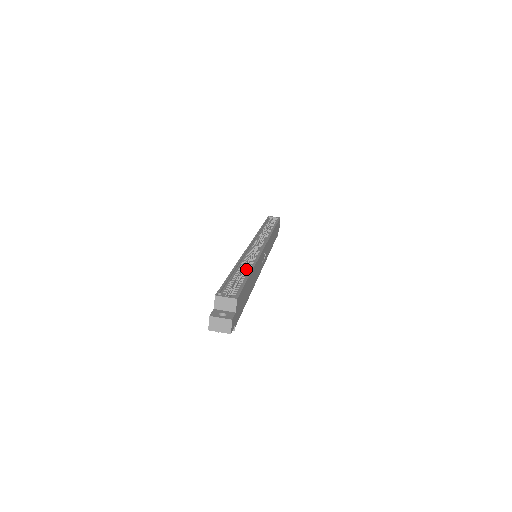
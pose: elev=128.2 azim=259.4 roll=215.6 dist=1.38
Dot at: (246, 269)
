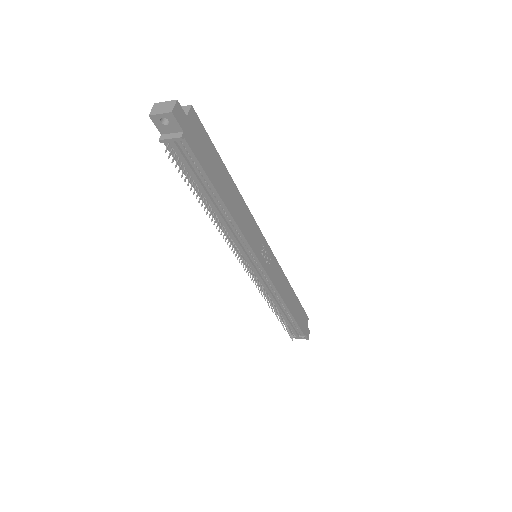
Dot at: occluded
